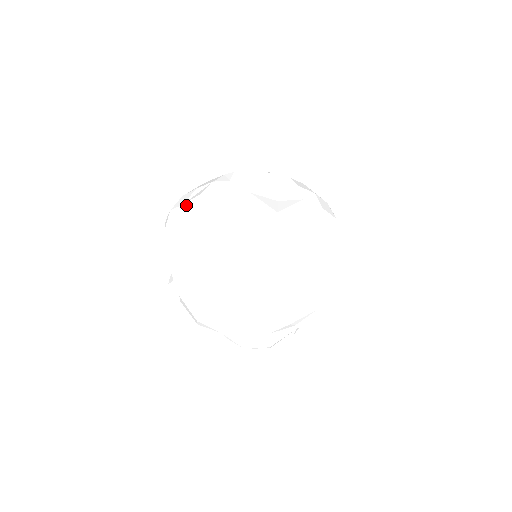
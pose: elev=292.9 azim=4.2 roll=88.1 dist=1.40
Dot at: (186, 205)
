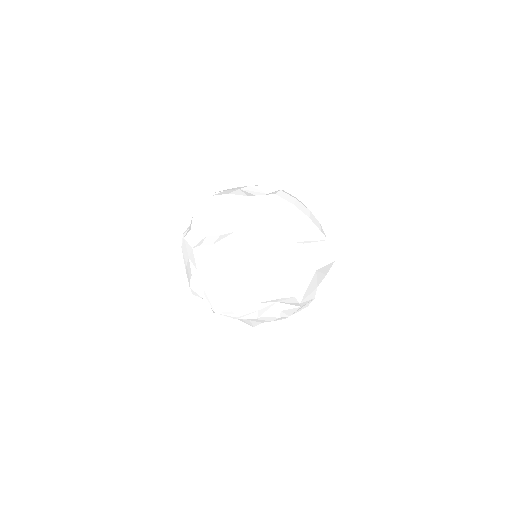
Dot at: occluded
